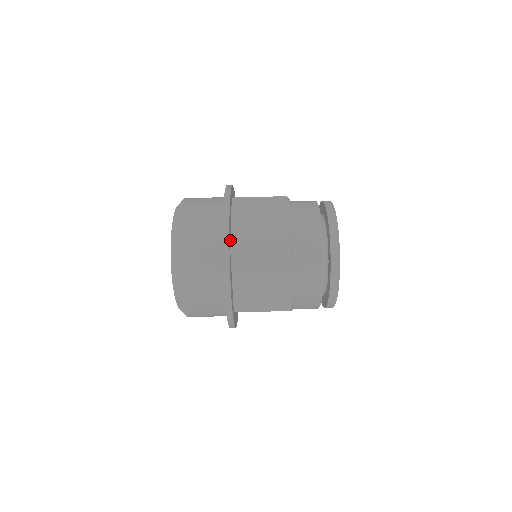
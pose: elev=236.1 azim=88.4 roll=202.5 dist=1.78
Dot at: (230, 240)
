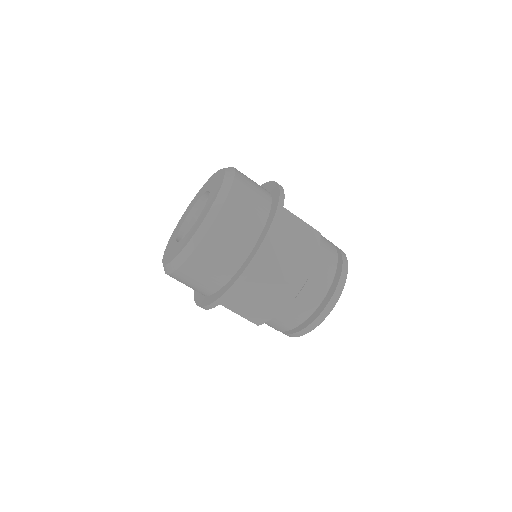
Dot at: occluded
